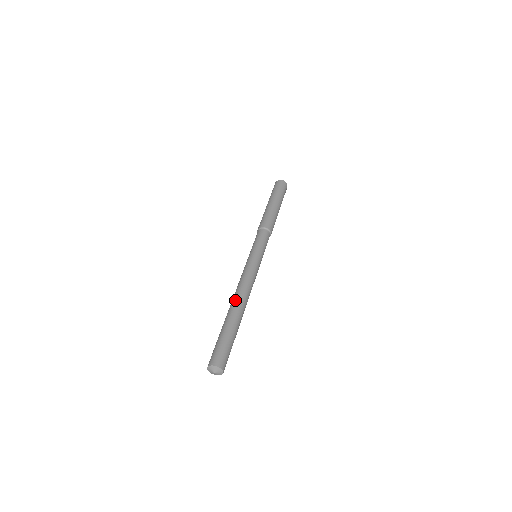
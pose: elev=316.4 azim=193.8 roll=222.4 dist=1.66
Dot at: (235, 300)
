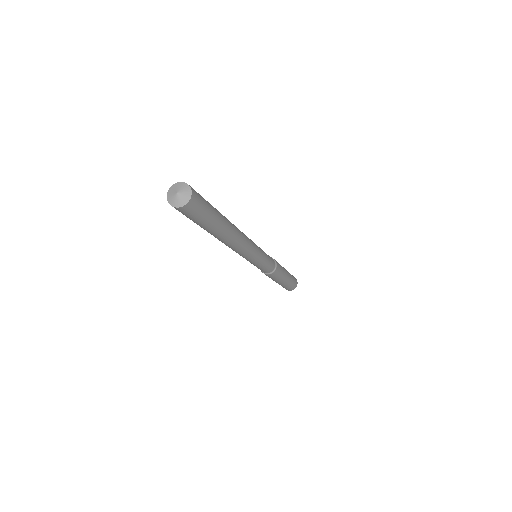
Dot at: occluded
